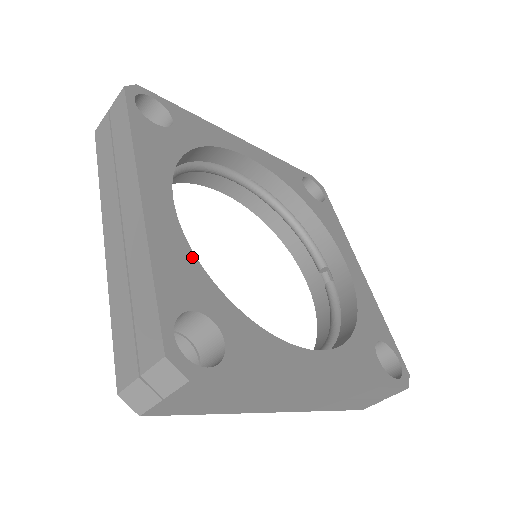
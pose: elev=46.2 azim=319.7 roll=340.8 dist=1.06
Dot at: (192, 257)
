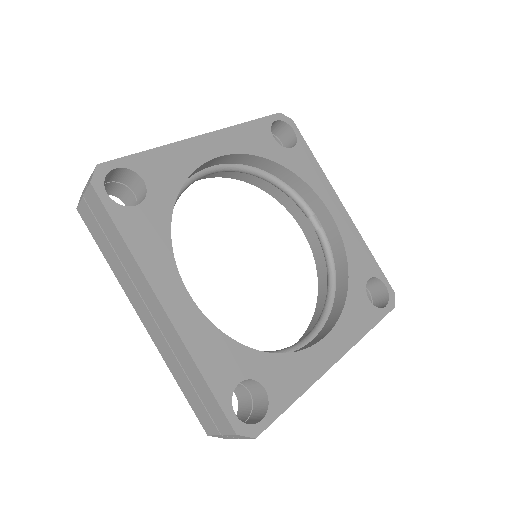
Dot at: (221, 335)
